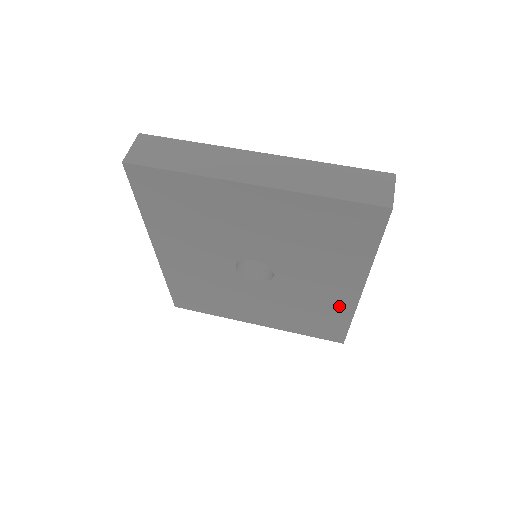
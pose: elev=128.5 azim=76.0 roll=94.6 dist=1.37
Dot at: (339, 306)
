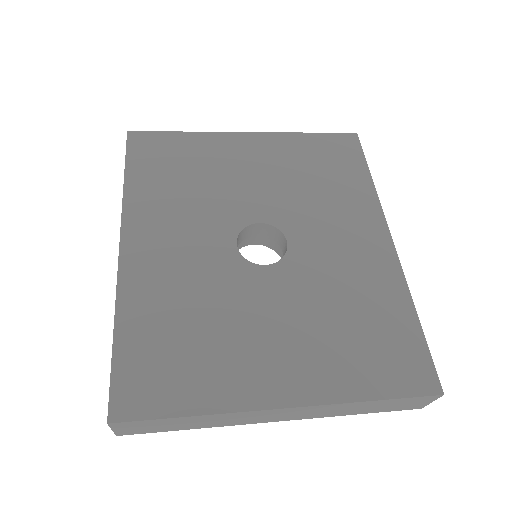
Dot at: (384, 279)
